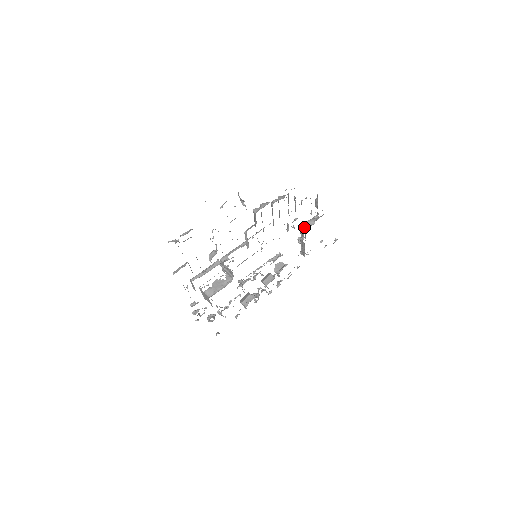
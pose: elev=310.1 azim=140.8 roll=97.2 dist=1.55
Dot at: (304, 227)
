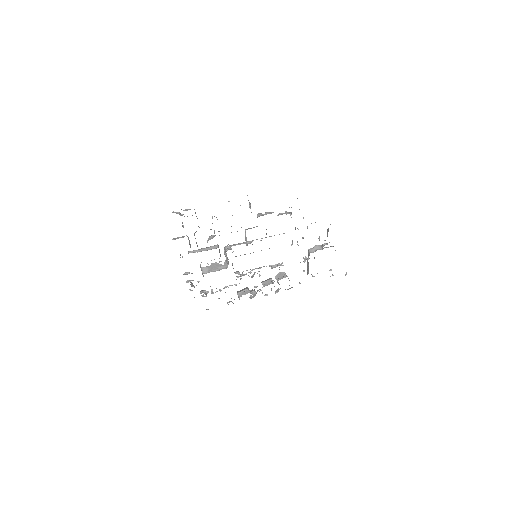
Dot at: (312, 249)
